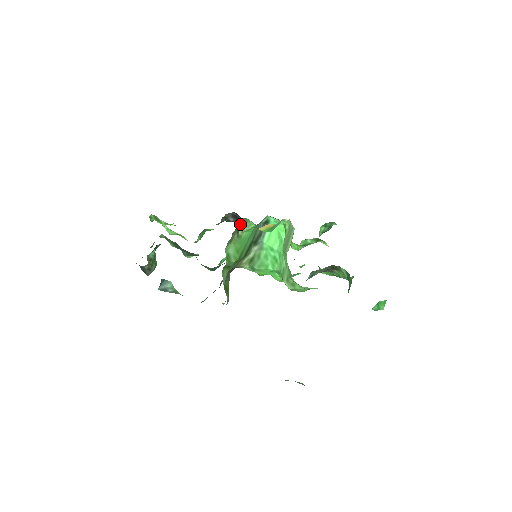
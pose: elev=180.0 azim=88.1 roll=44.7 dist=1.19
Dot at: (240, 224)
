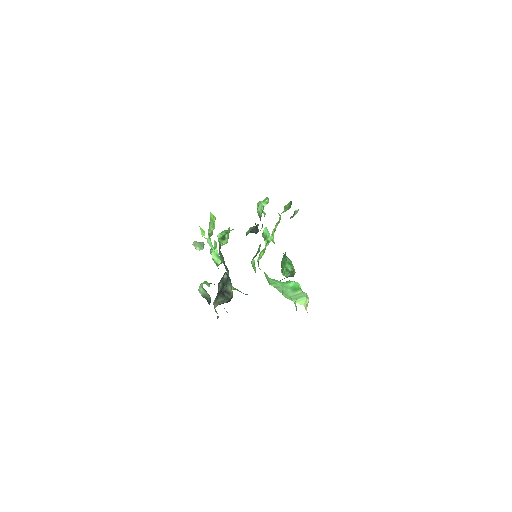
Dot at: occluded
